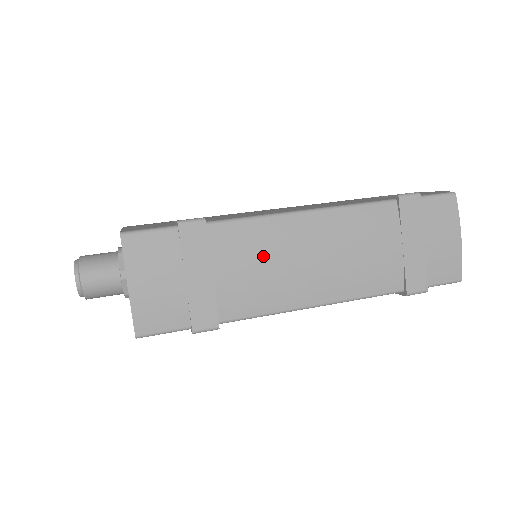
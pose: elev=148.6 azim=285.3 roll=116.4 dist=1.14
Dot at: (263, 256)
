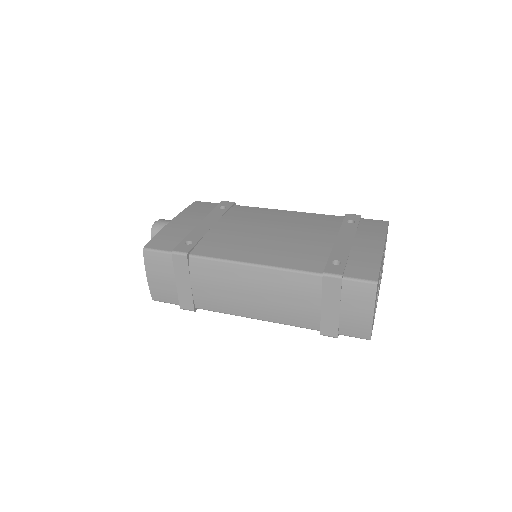
Dot at: (221, 284)
